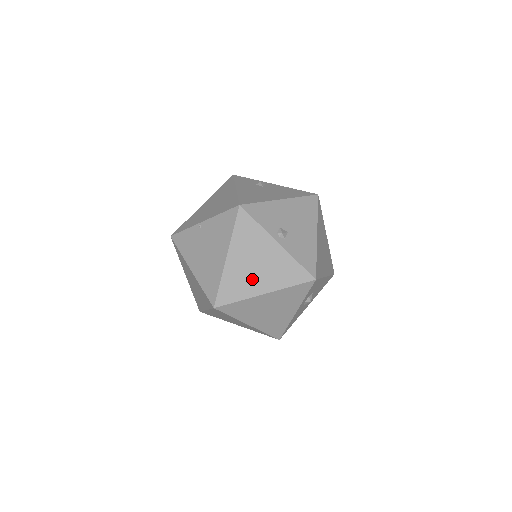
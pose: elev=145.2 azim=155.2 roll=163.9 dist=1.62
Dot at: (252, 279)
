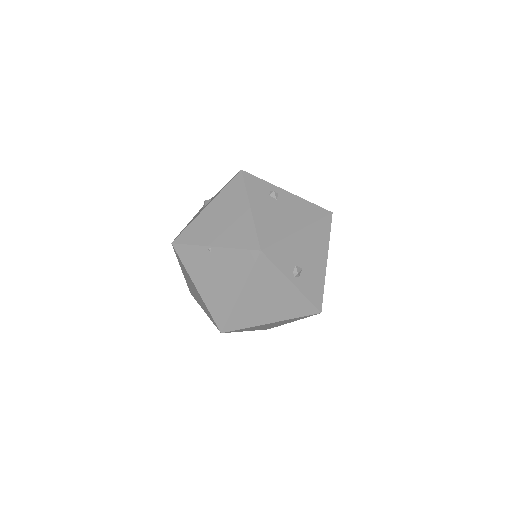
Dot at: (262, 312)
